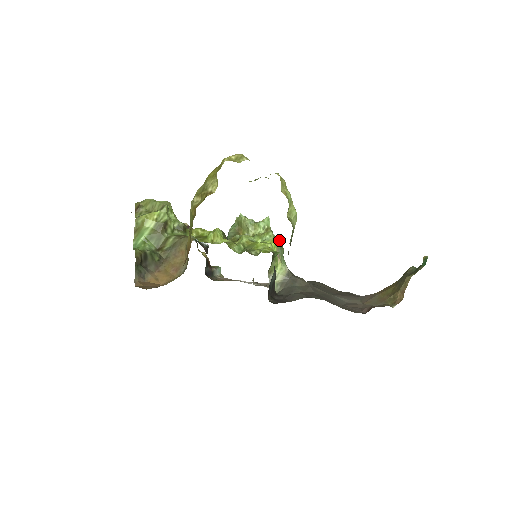
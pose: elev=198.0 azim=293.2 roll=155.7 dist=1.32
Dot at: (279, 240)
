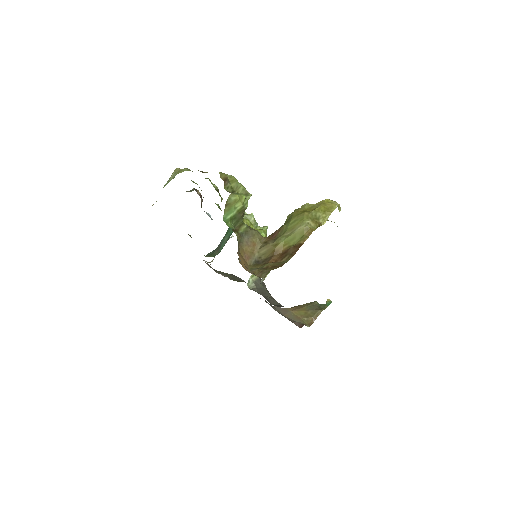
Dot at: occluded
